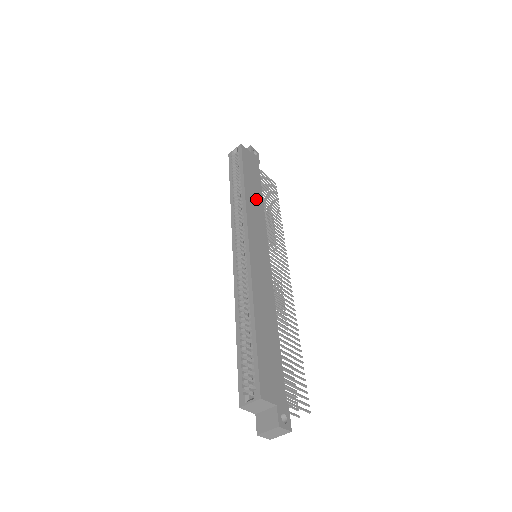
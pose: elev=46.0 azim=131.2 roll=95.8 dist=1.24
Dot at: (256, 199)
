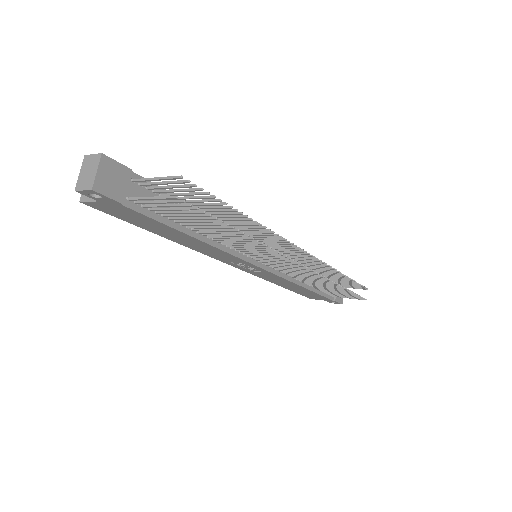
Dot at: occluded
